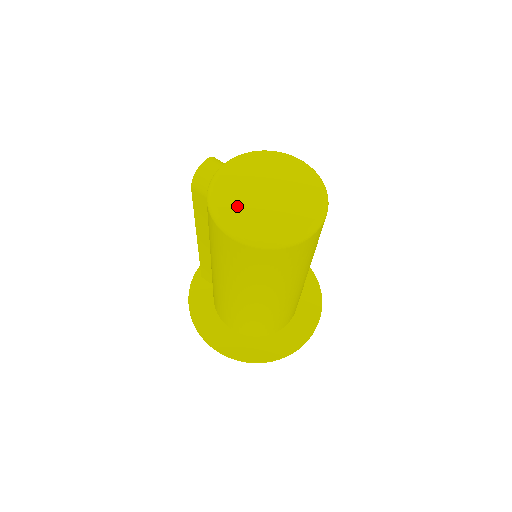
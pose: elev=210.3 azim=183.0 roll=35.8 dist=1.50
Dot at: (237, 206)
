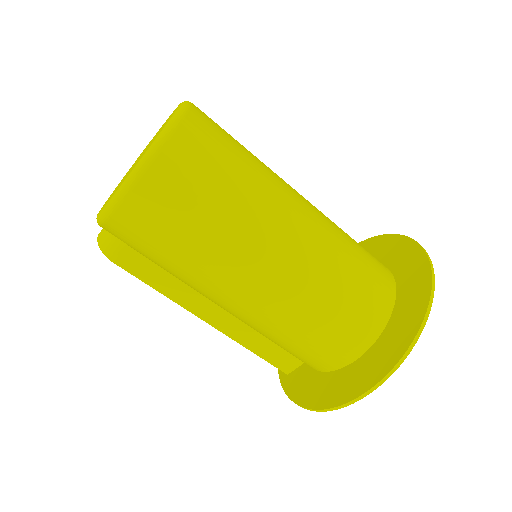
Dot at: occluded
